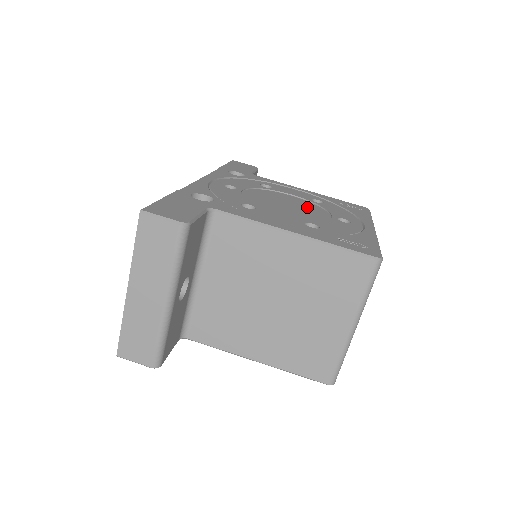
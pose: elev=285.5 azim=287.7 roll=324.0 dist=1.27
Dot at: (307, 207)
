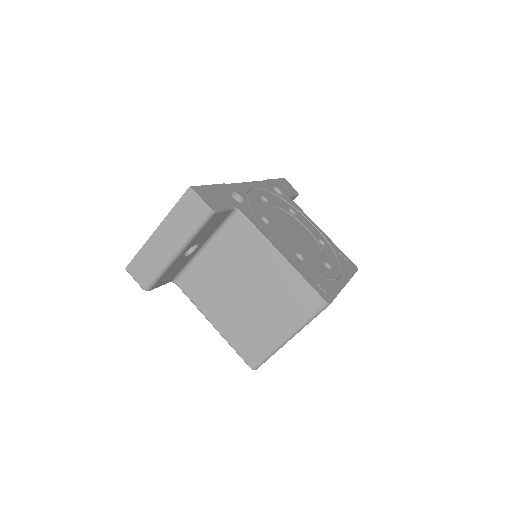
Dot at: (309, 242)
